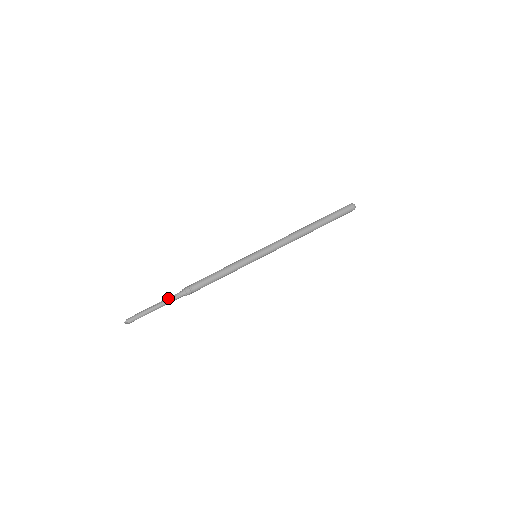
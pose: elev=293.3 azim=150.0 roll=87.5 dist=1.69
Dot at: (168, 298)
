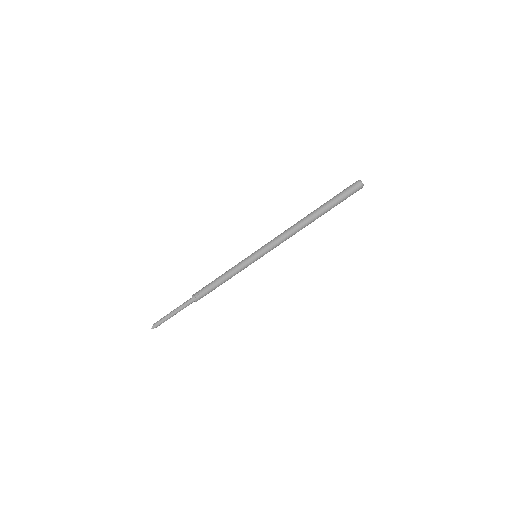
Dot at: (182, 306)
